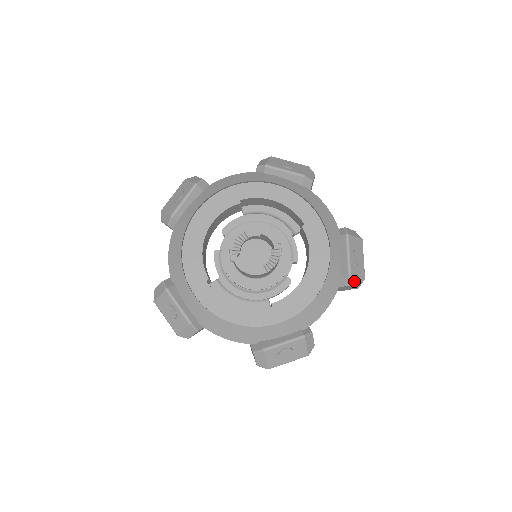
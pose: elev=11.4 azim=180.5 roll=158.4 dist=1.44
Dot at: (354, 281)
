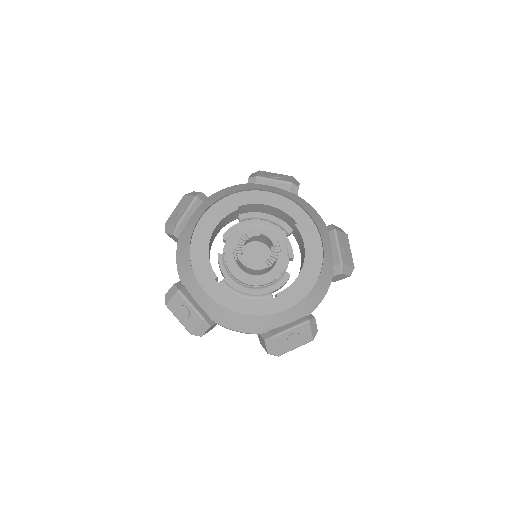
Dot at: (346, 269)
